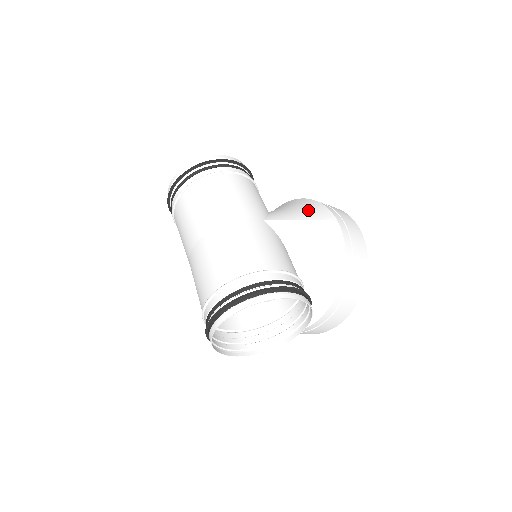
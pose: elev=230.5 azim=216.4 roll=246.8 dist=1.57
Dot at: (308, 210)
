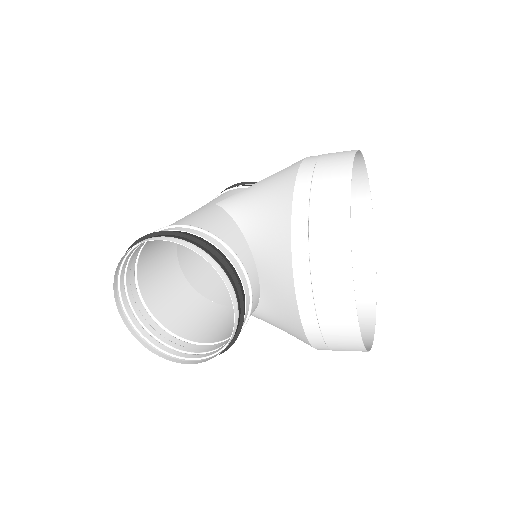
Dot at: occluded
